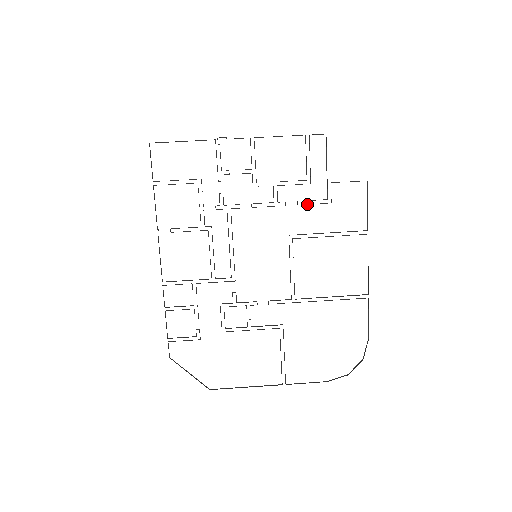
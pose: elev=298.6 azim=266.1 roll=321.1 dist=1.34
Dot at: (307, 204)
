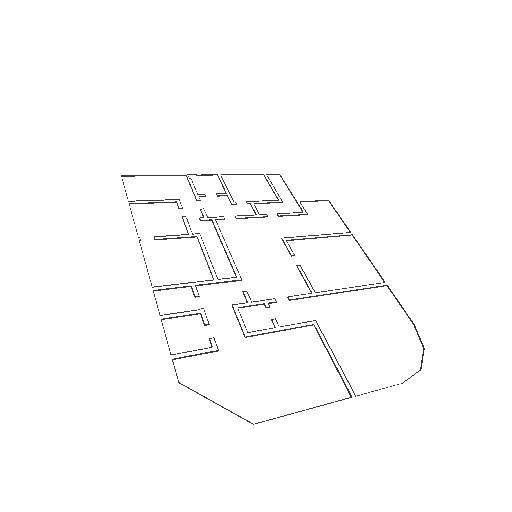
Dot at: occluded
